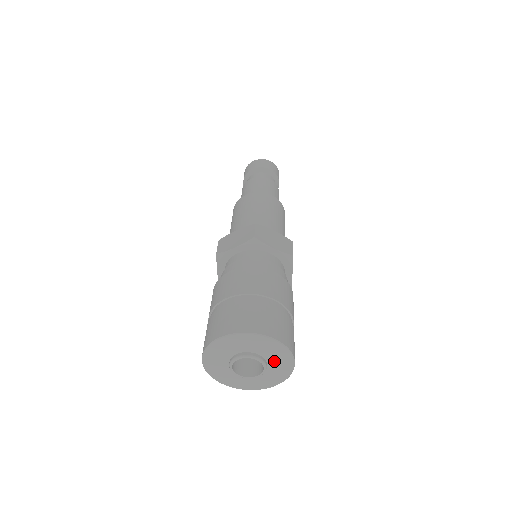
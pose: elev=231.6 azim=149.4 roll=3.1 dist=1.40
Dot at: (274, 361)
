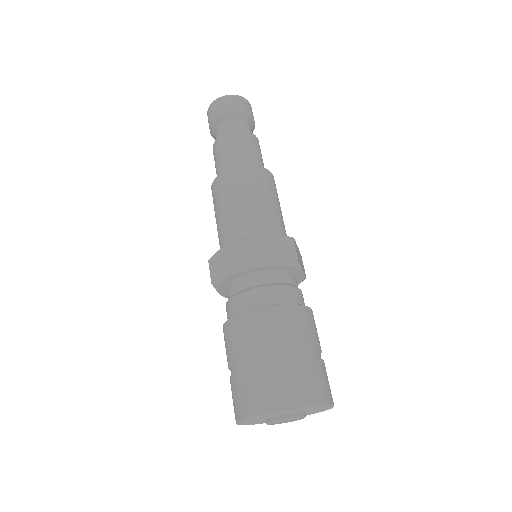
Dot at: (311, 410)
